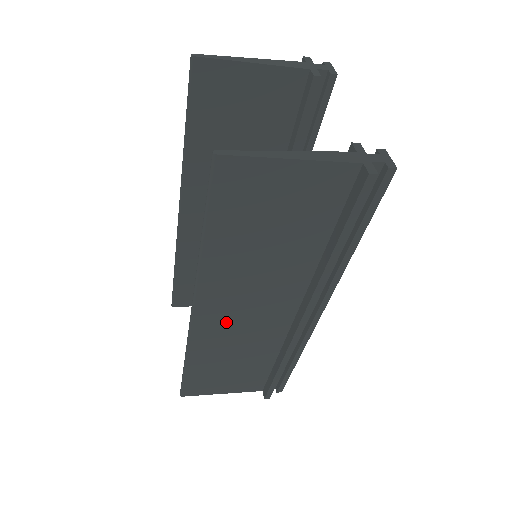
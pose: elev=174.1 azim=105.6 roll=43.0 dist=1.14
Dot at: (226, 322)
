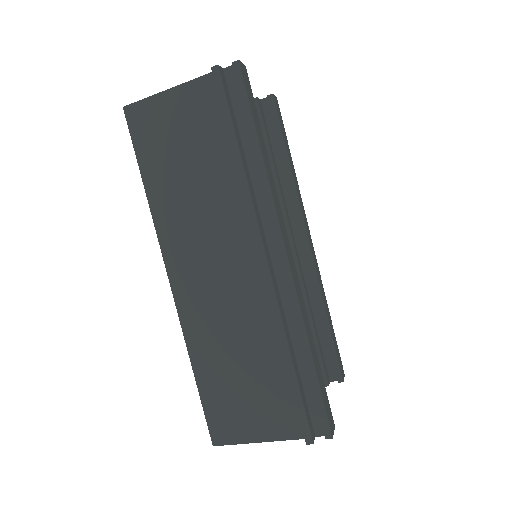
Dot at: (202, 289)
